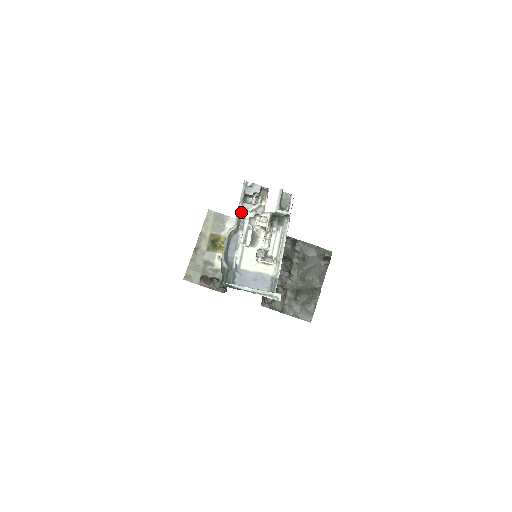
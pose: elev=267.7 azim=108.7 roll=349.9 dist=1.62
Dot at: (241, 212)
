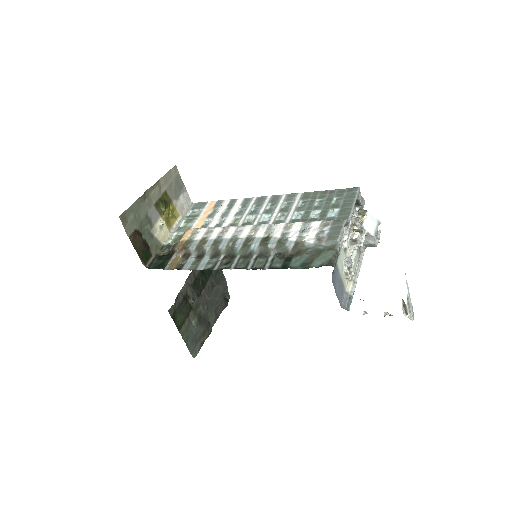
Dot at: (352, 212)
